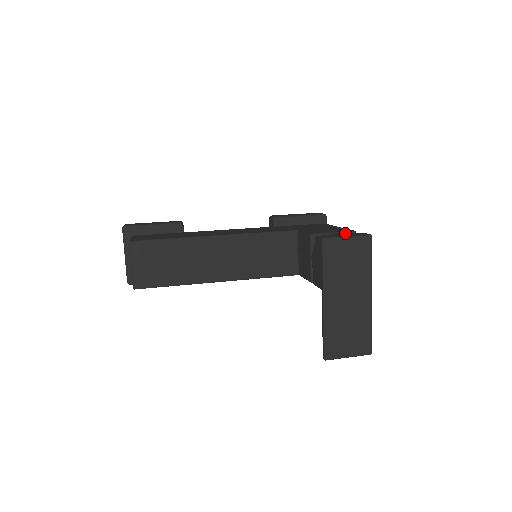
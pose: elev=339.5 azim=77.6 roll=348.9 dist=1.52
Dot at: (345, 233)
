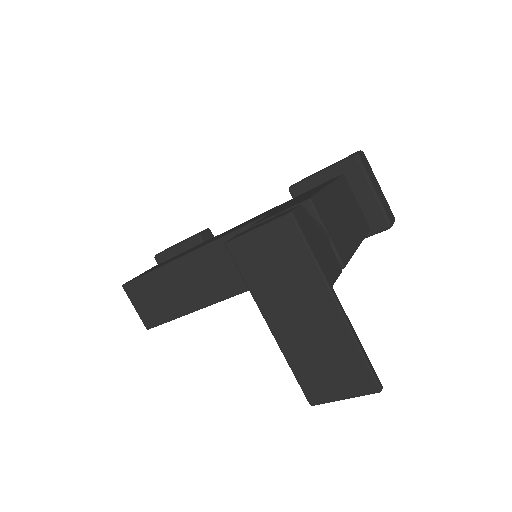
Dot at: occluded
